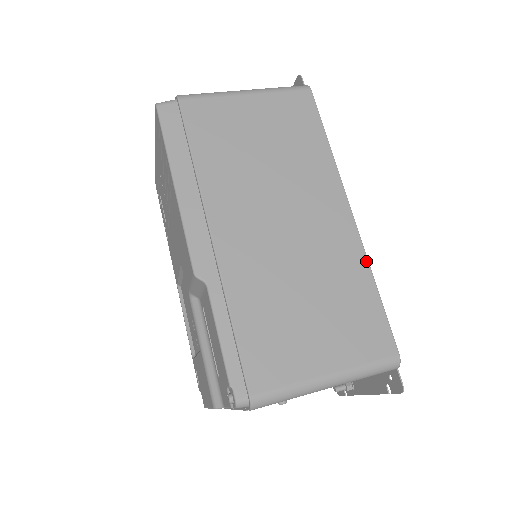
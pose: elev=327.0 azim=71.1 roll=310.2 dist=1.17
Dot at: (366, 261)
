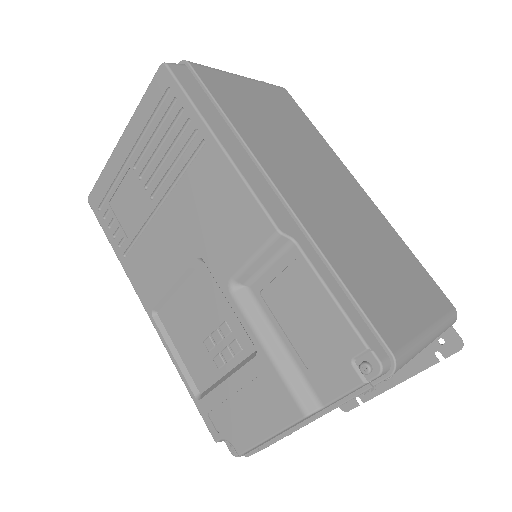
Dot at: (393, 229)
